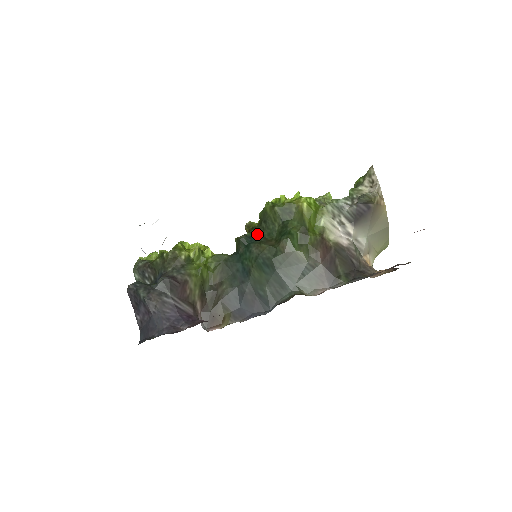
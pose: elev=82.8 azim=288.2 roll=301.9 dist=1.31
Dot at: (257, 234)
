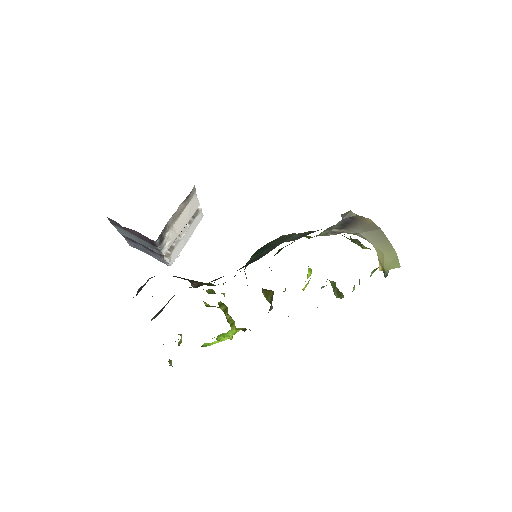
Dot at: occluded
